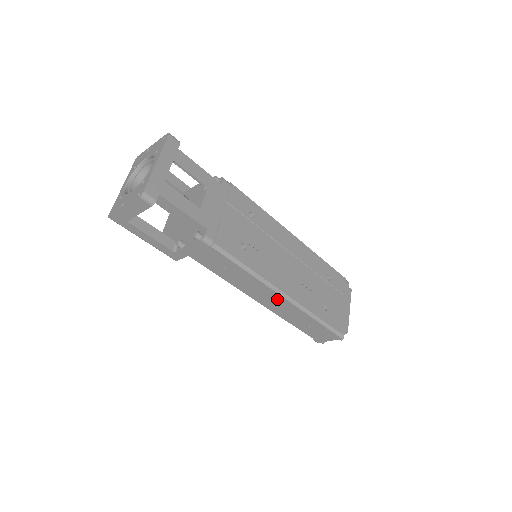
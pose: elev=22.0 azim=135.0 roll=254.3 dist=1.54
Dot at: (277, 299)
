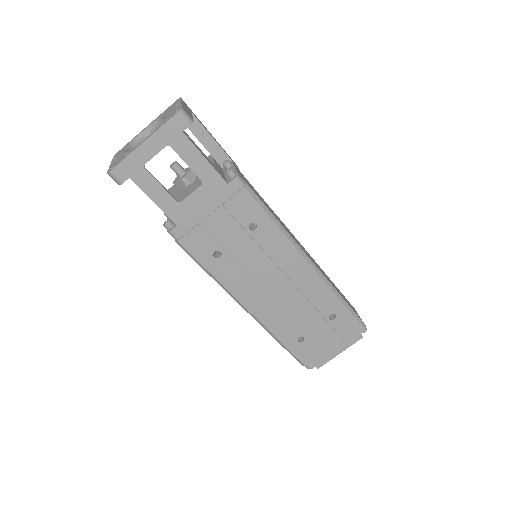
Dot at: occluded
